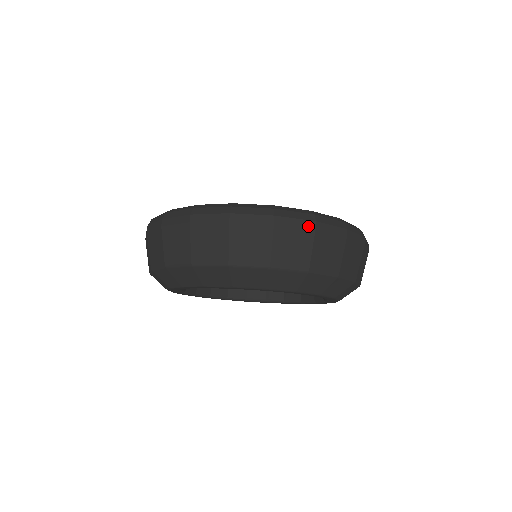
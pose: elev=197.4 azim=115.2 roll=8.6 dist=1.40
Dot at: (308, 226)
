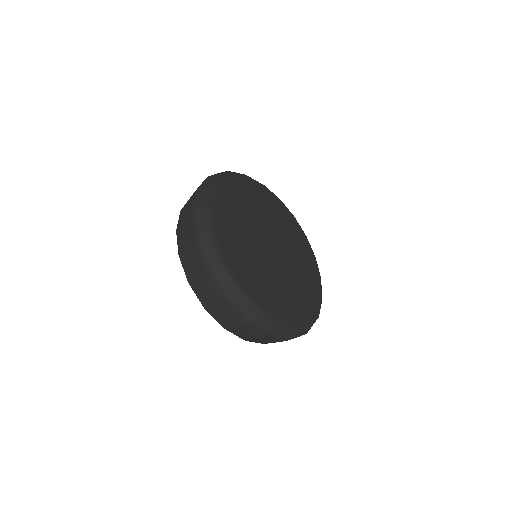
Dot at: occluded
